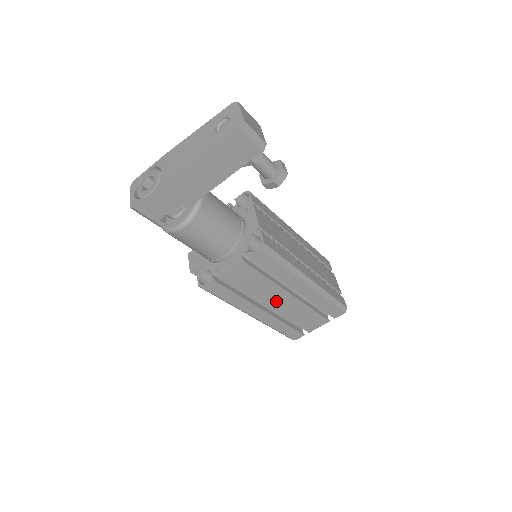
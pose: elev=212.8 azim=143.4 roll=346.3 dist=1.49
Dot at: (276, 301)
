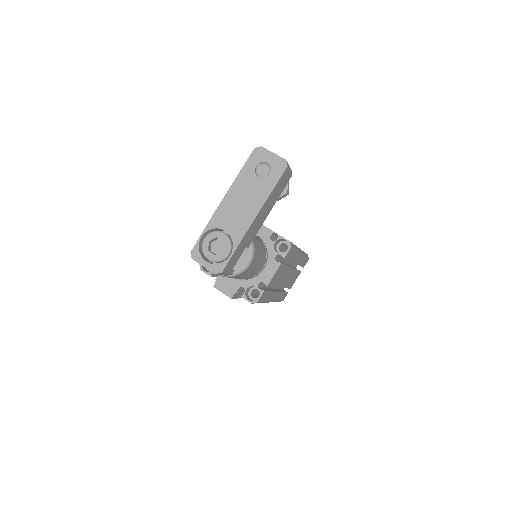
Dot at: (285, 279)
